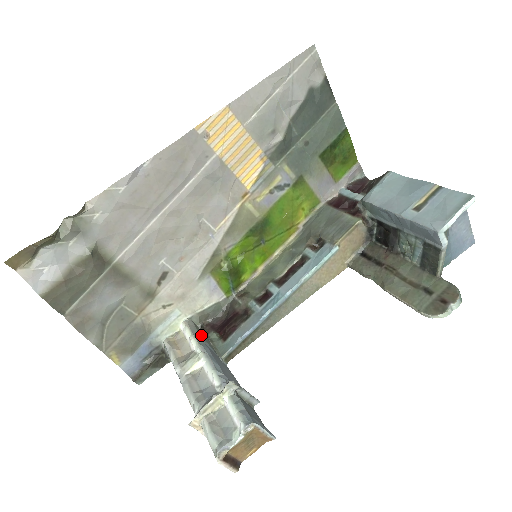
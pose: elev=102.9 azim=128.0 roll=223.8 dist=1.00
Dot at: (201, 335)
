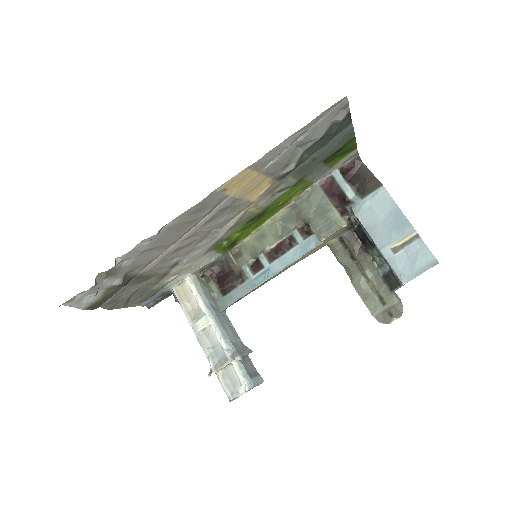
Dot at: (205, 291)
